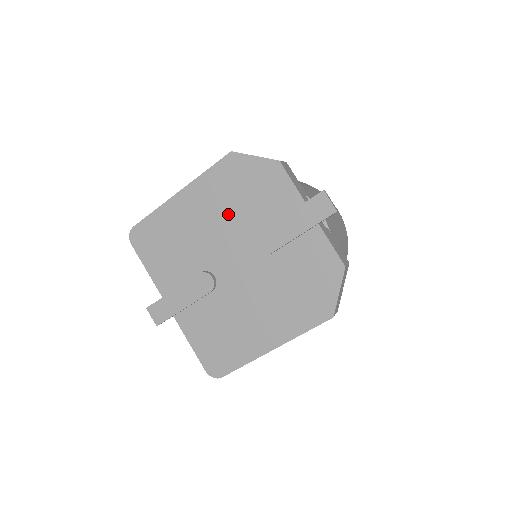
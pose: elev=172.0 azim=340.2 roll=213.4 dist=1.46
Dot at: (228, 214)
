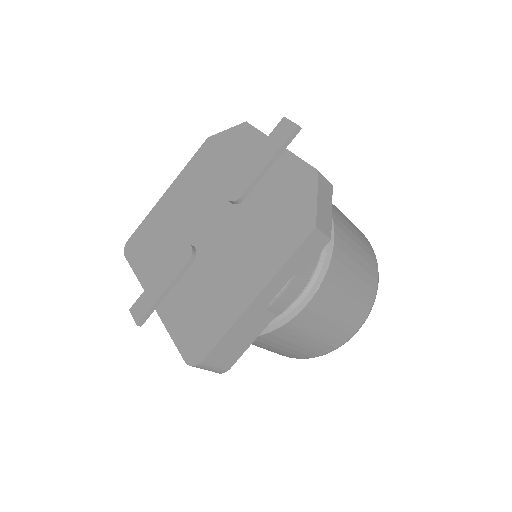
Dot at: (206, 185)
